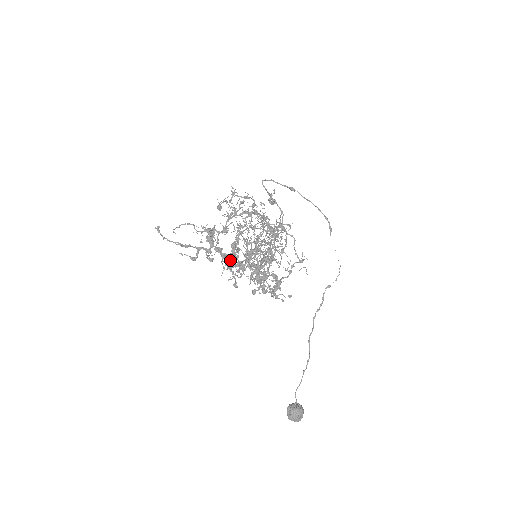
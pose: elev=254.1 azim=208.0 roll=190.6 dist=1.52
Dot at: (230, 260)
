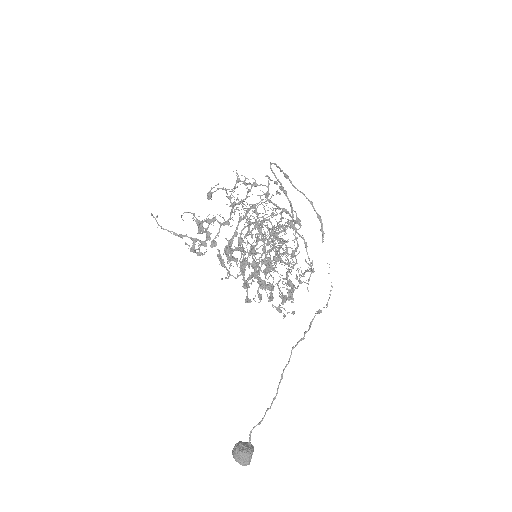
Dot at: occluded
